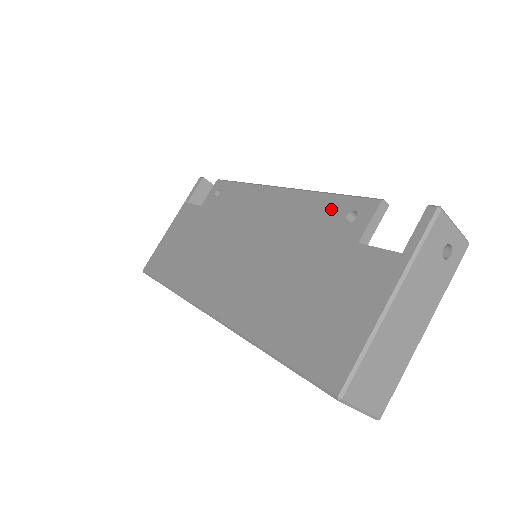
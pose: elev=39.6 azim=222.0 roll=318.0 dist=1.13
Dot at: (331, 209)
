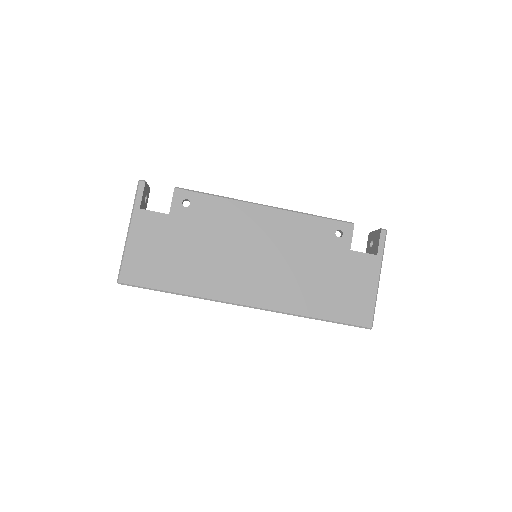
Dot at: (322, 228)
